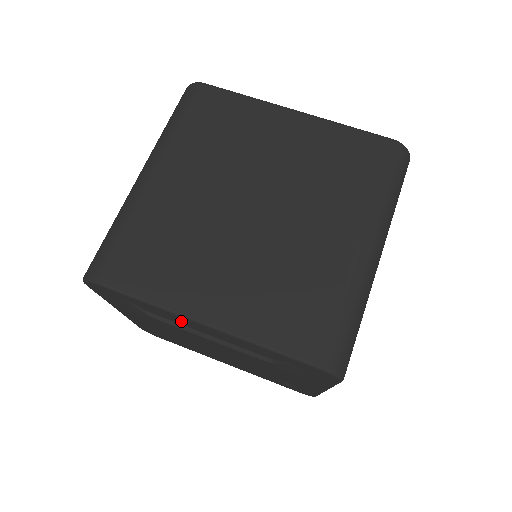
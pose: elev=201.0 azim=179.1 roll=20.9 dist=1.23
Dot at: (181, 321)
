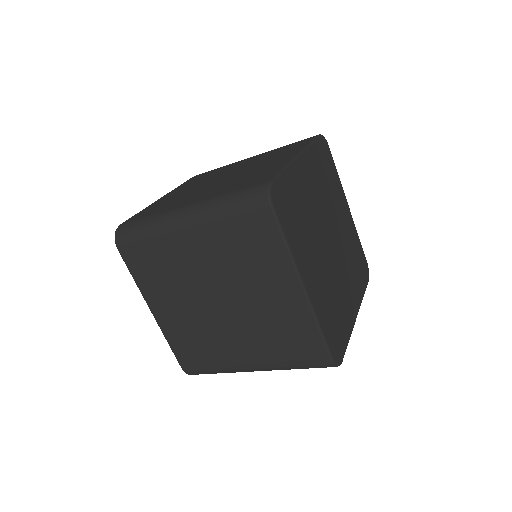
Dot at: occluded
